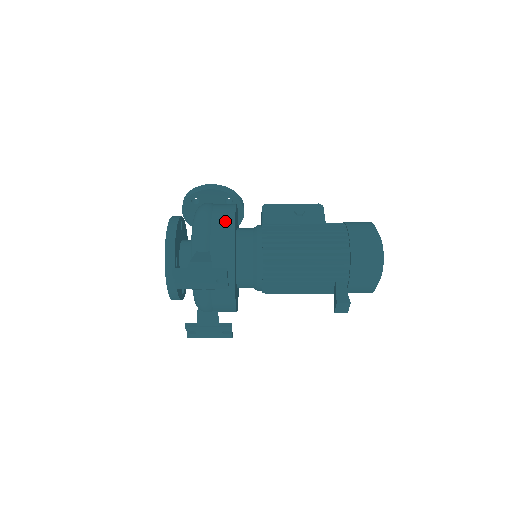
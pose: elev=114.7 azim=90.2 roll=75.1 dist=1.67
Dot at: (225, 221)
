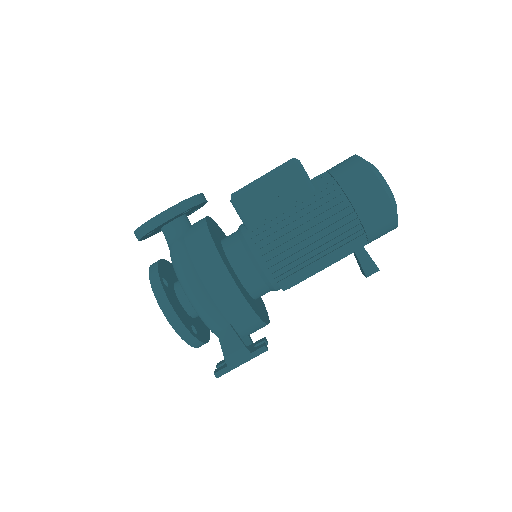
Dot at: (224, 286)
